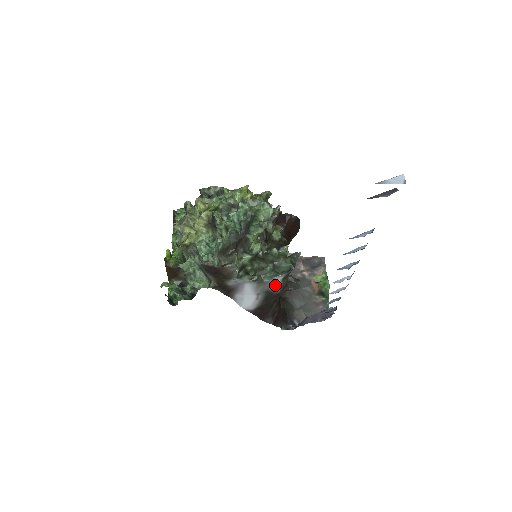
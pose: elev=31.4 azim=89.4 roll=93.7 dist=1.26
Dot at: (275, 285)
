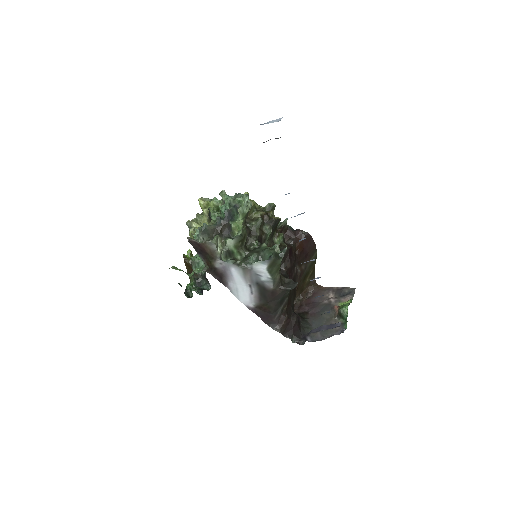
Dot at: (263, 277)
